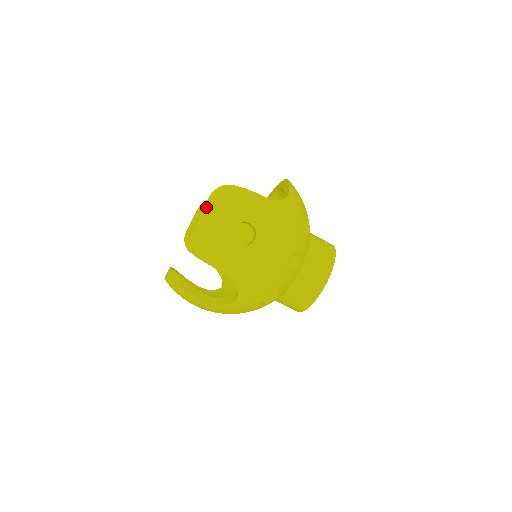
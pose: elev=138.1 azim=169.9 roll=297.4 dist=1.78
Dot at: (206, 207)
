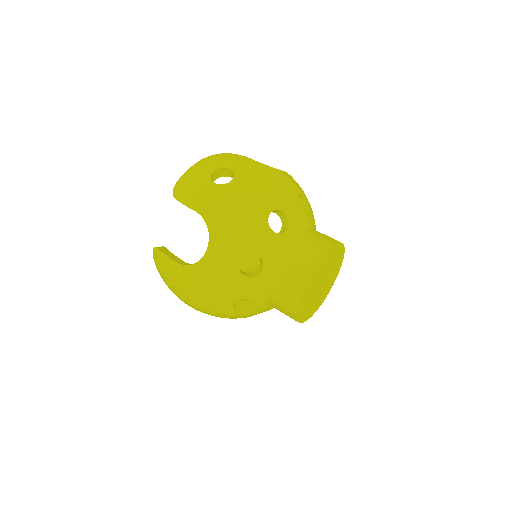
Dot at: (195, 164)
